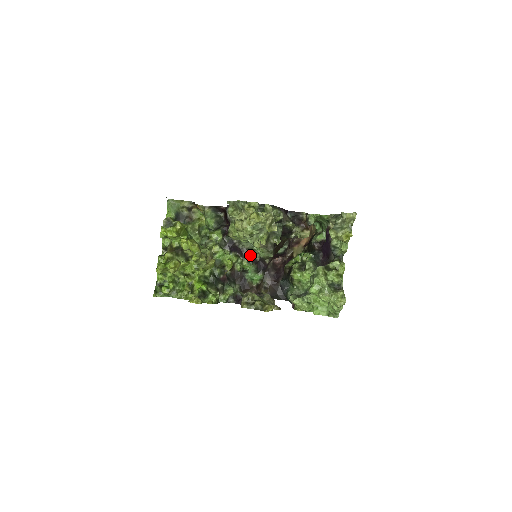
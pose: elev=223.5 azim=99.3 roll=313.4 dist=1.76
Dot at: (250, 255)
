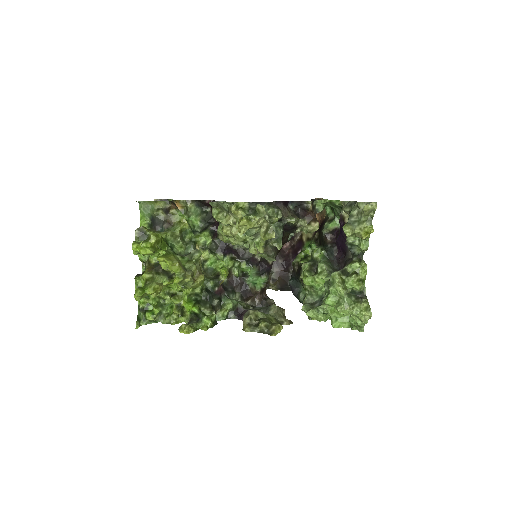
Dot at: (249, 256)
